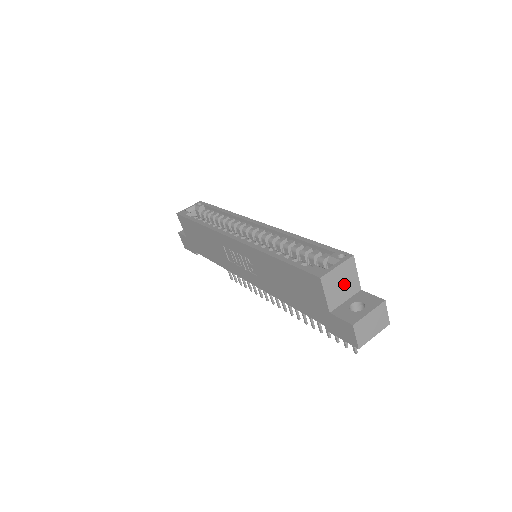
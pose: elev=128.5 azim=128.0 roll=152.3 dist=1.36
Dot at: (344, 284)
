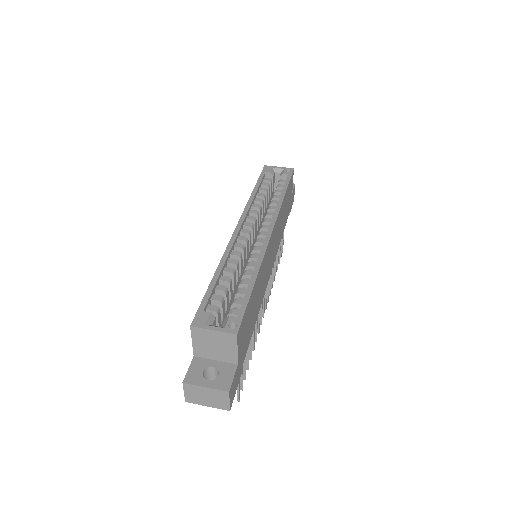
Dot at: (218, 347)
